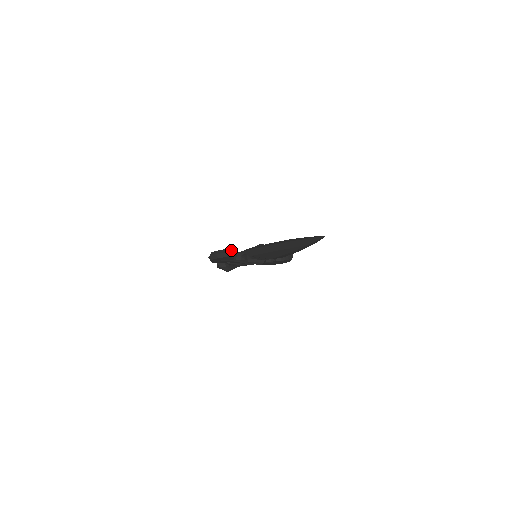
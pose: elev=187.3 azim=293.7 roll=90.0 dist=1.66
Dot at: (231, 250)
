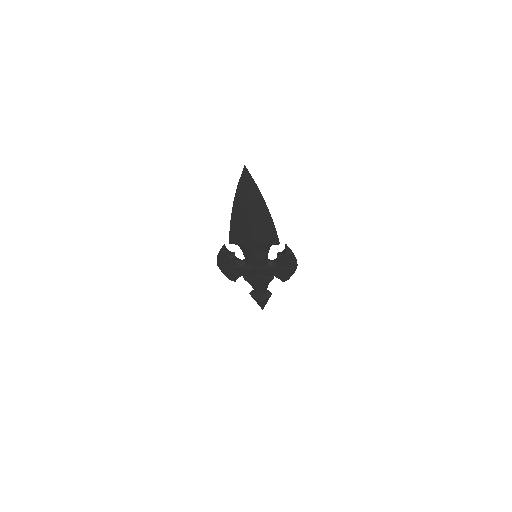
Dot at: (223, 245)
